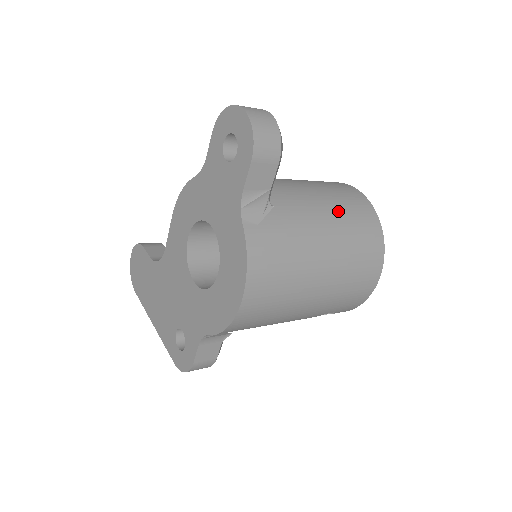
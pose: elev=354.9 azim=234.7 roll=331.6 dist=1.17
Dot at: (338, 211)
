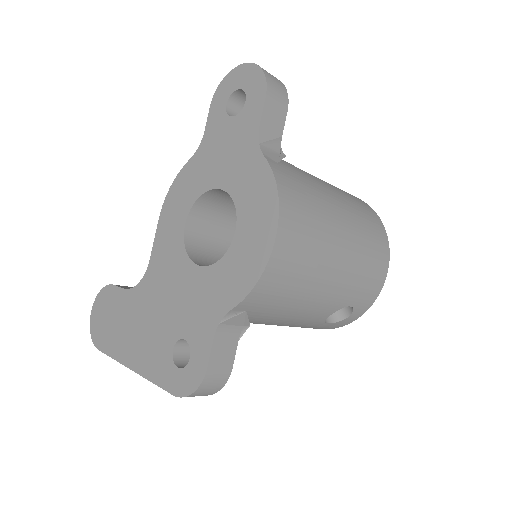
Dot at: (337, 188)
